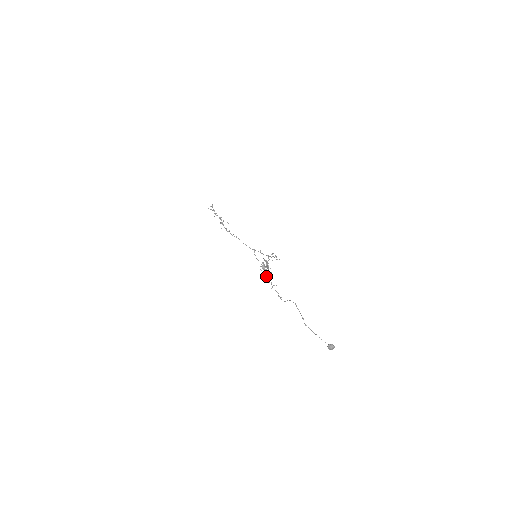
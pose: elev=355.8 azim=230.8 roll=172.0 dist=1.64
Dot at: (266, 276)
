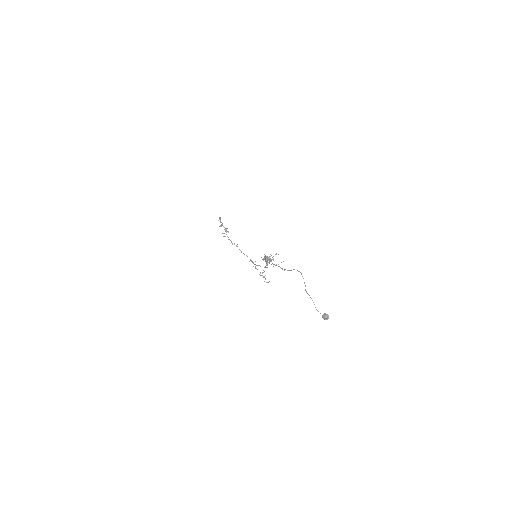
Dot at: (269, 261)
